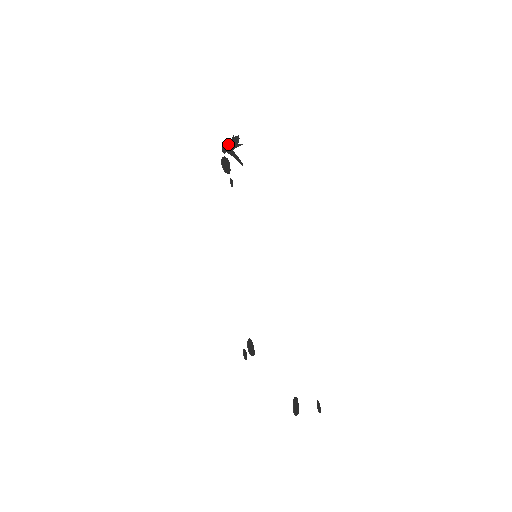
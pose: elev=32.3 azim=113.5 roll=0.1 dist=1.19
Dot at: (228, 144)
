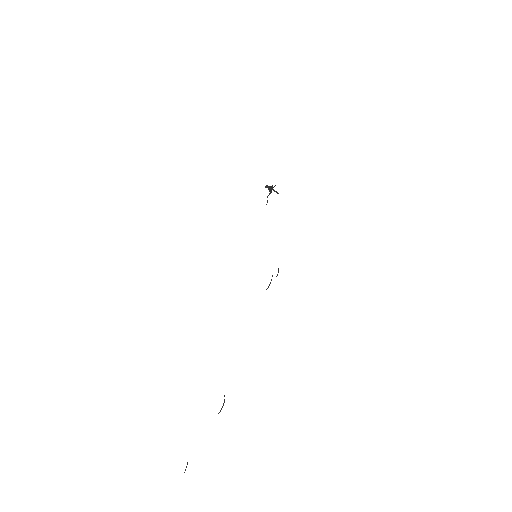
Dot at: (271, 186)
